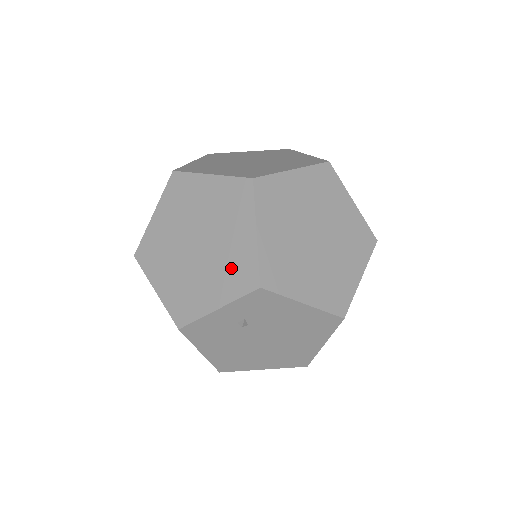
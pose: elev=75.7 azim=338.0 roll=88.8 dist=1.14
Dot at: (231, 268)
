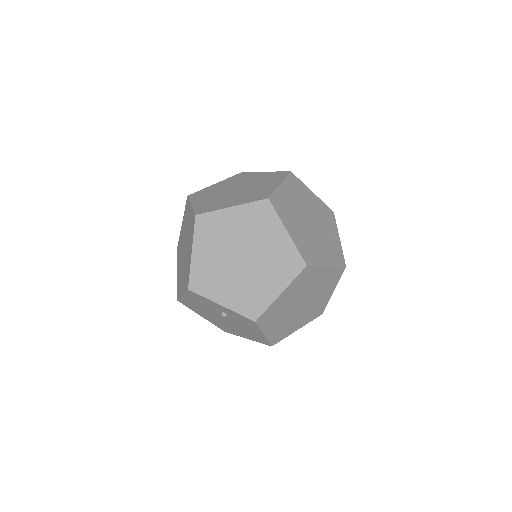
Dot at: (249, 295)
